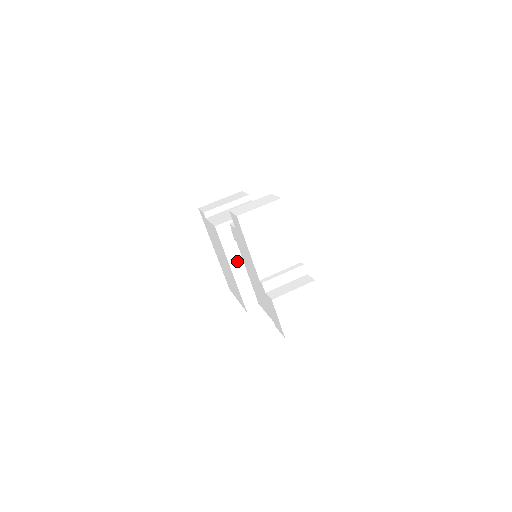
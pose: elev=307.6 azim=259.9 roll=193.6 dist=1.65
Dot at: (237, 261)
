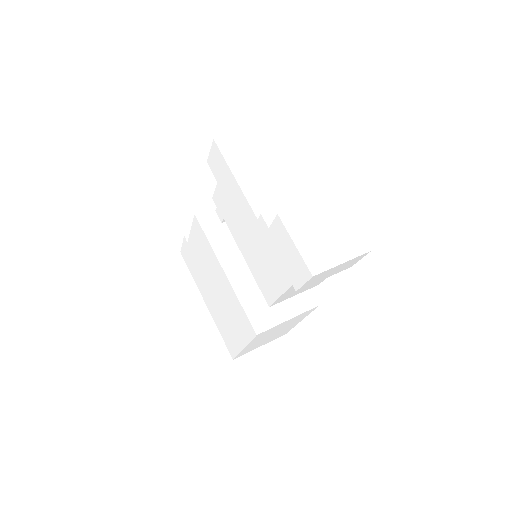
Dot at: (230, 258)
